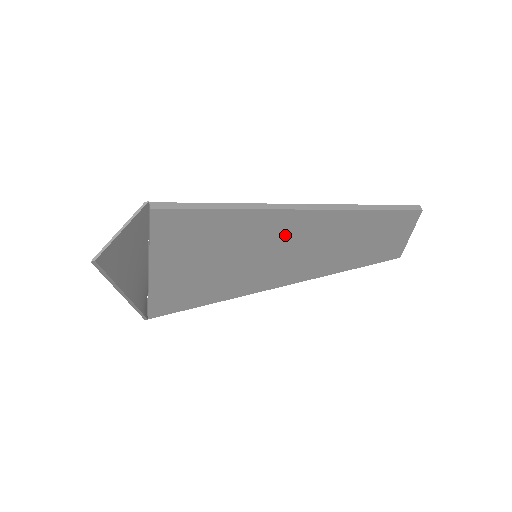
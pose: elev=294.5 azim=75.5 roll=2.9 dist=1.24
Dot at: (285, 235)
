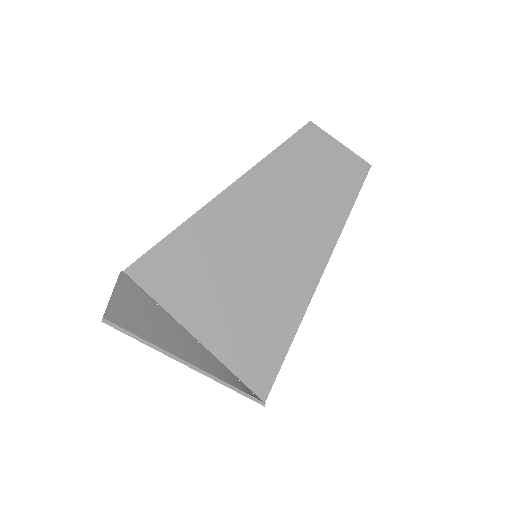
Dot at: (247, 219)
